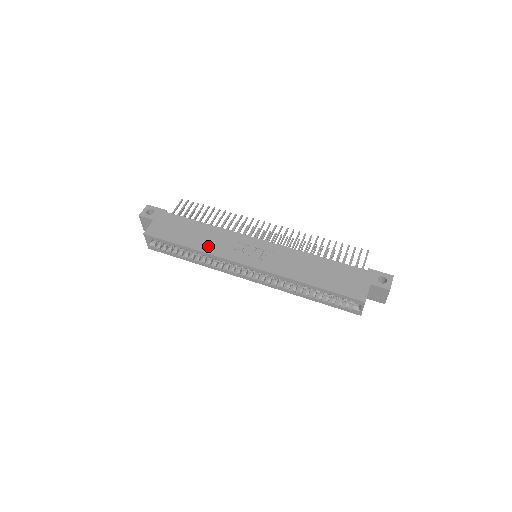
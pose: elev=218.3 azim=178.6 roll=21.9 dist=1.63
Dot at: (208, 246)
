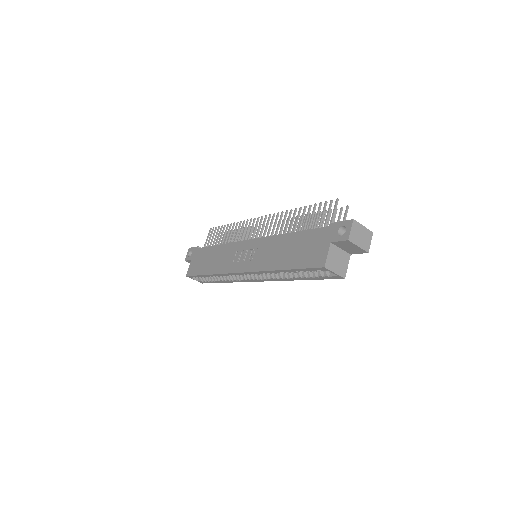
Dot at: (218, 267)
